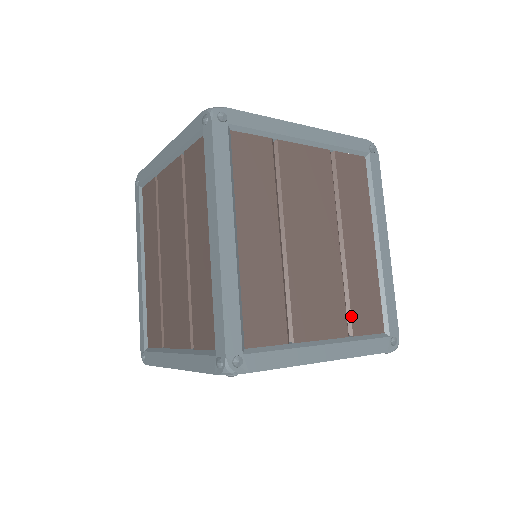
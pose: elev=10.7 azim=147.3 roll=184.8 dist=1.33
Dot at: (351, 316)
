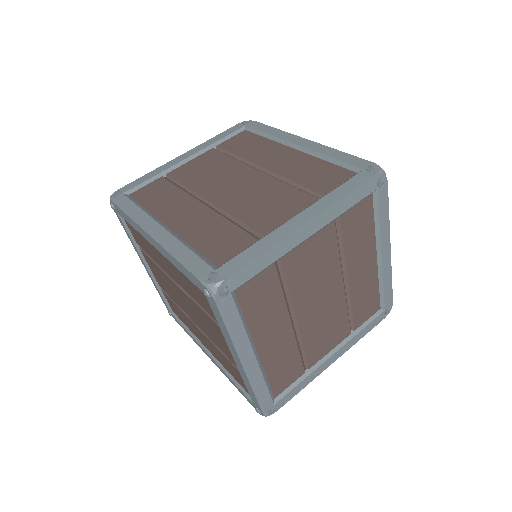
Dot at: (310, 189)
